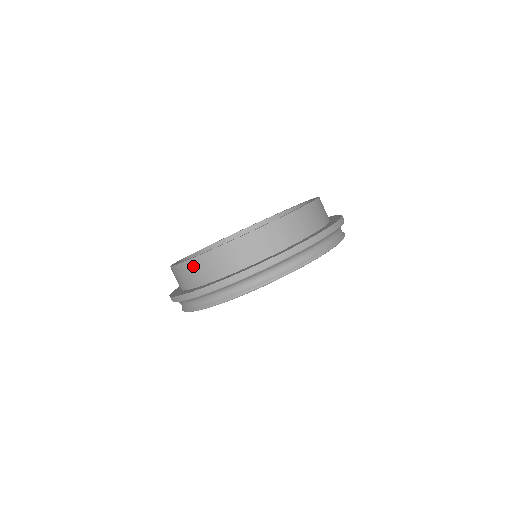
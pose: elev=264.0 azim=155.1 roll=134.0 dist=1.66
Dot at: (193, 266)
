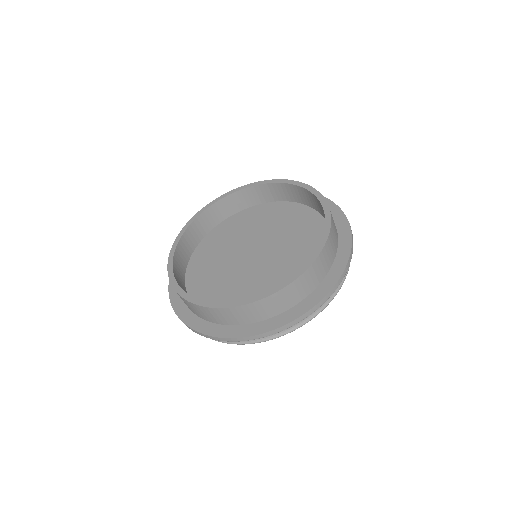
Dot at: occluded
